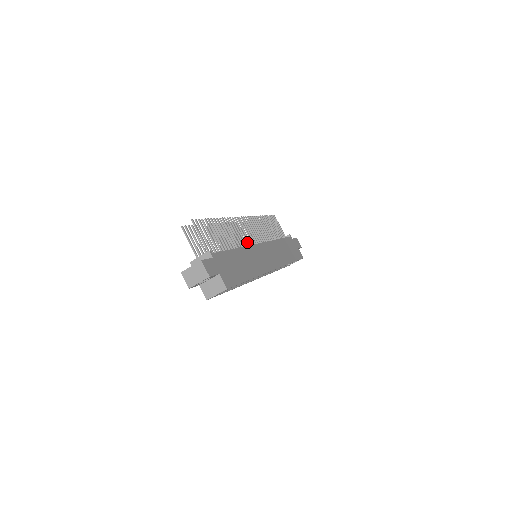
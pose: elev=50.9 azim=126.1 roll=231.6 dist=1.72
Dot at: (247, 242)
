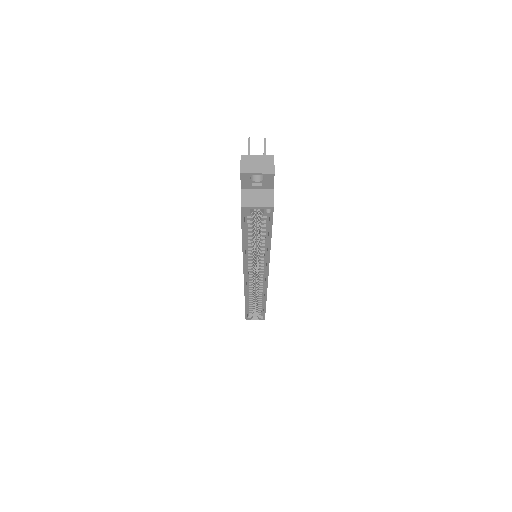
Dot at: occluded
